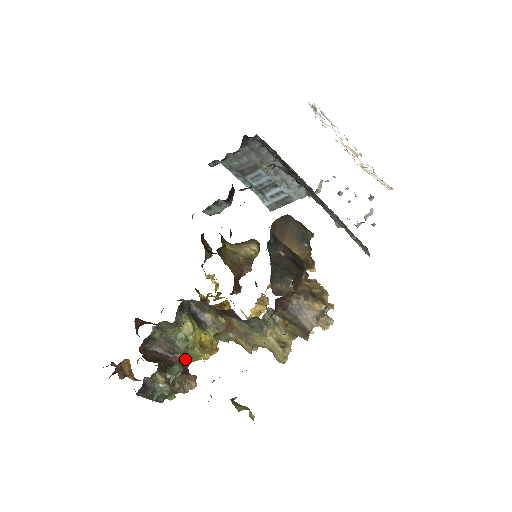
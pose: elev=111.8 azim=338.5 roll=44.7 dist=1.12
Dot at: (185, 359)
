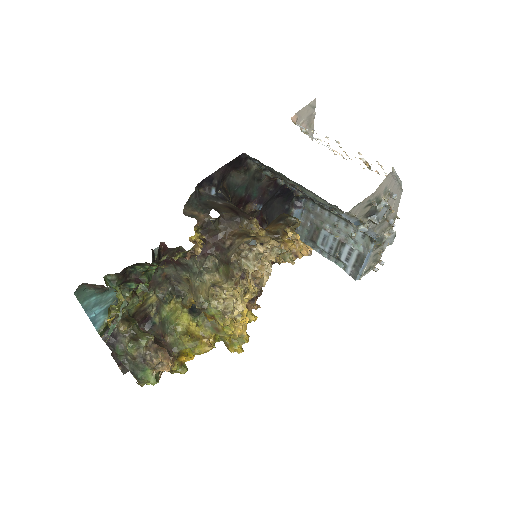
Dot at: (173, 345)
